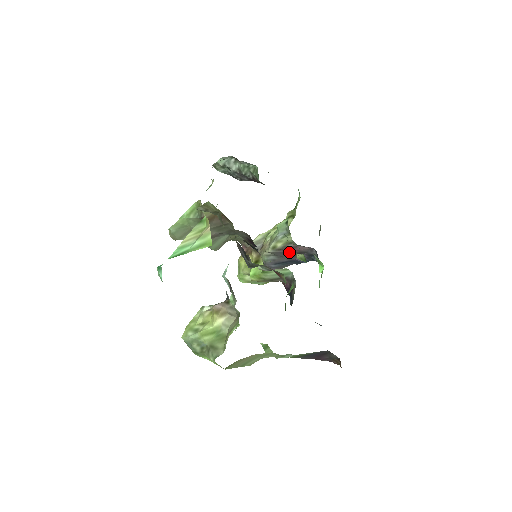
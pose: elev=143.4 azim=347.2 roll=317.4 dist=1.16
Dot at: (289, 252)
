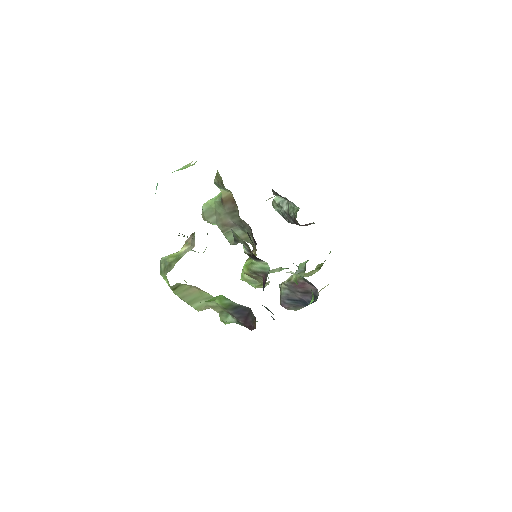
Dot at: (299, 288)
